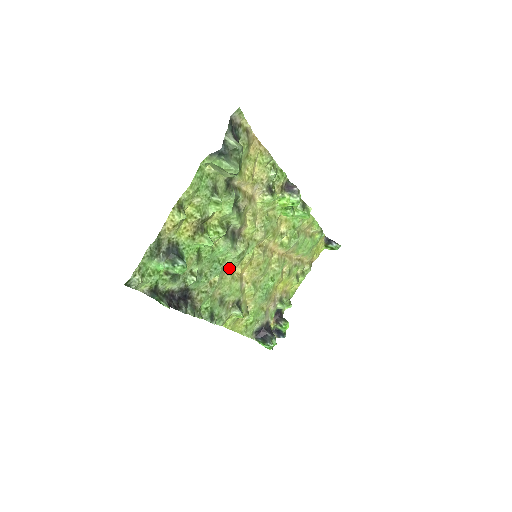
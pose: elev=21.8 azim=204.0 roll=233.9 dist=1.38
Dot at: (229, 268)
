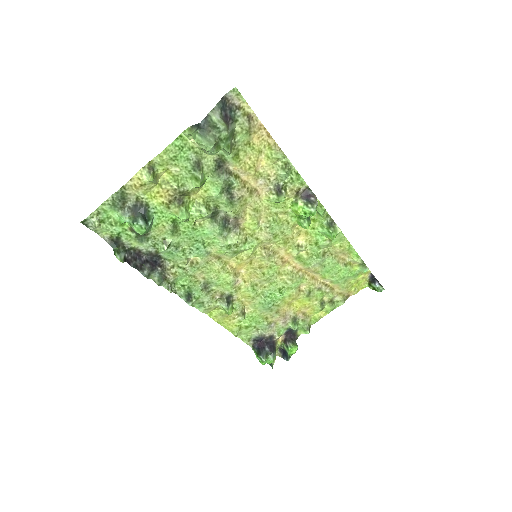
Dot at: (220, 256)
